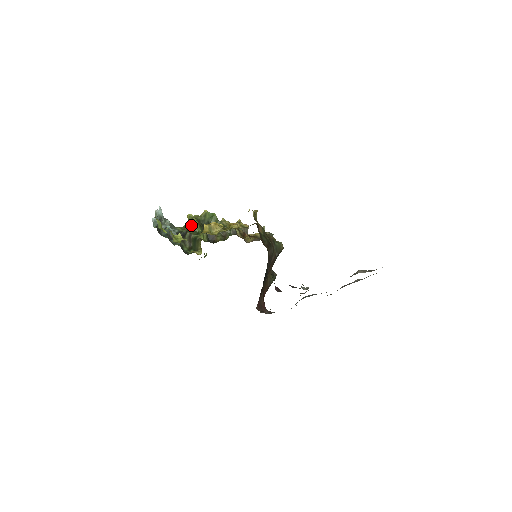
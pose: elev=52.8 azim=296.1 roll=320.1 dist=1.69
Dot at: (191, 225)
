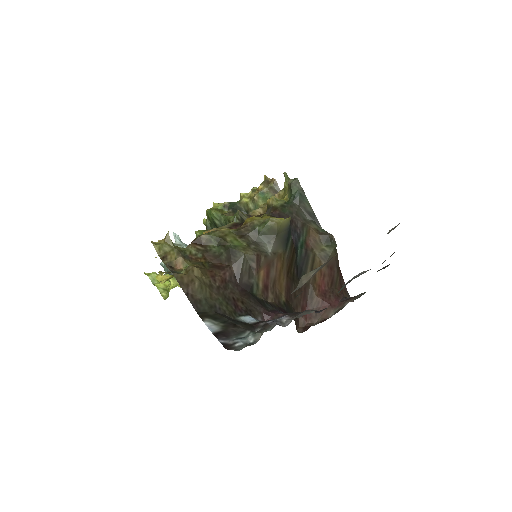
Dot at: occluded
